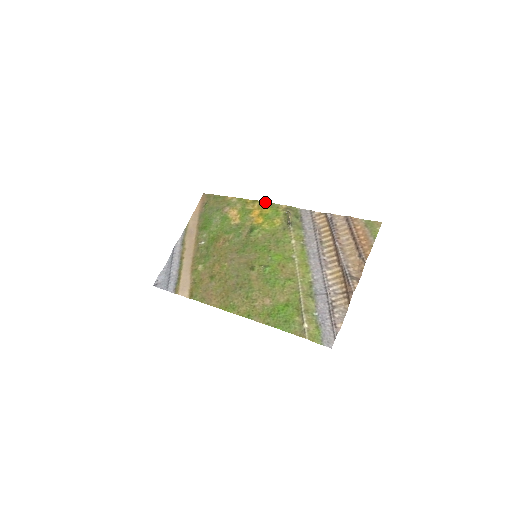
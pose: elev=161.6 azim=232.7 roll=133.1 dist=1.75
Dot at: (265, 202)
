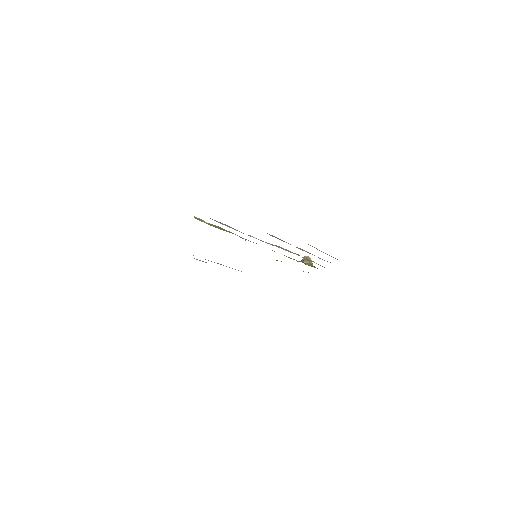
Dot at: occluded
